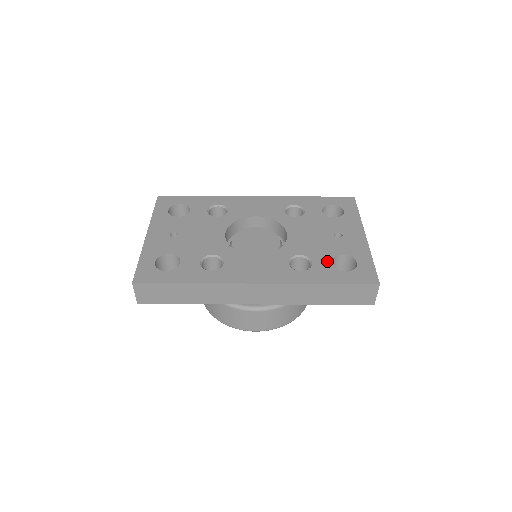
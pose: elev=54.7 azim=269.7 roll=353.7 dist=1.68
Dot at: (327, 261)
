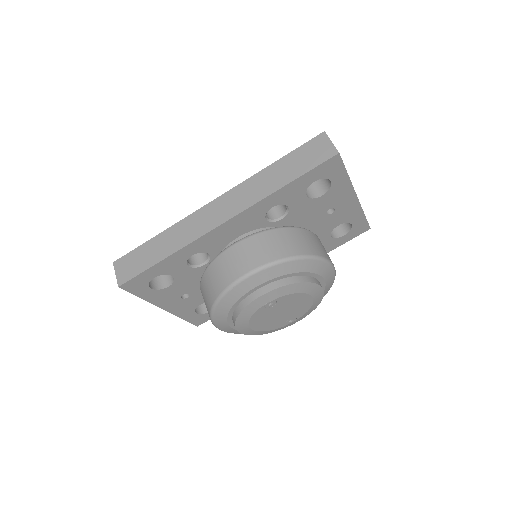
Dot at: occluded
